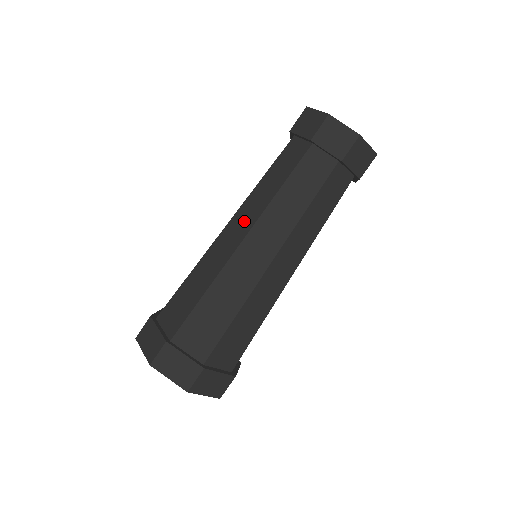
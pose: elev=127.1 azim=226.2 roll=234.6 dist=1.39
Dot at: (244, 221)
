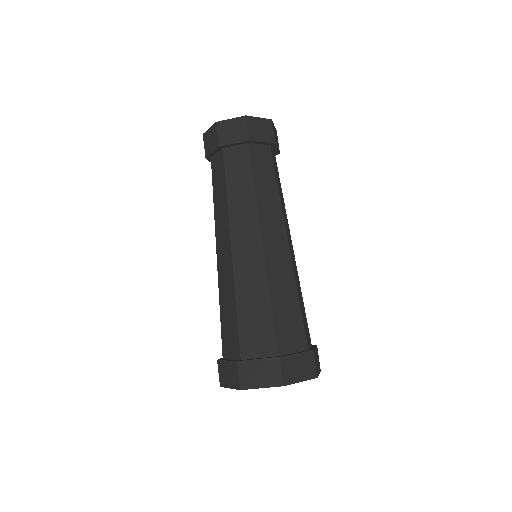
Dot at: (247, 229)
